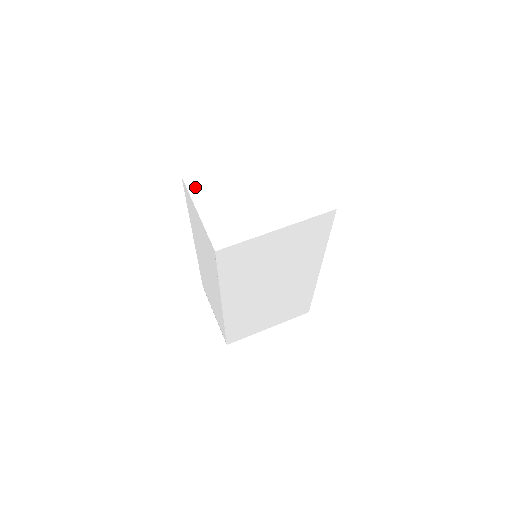
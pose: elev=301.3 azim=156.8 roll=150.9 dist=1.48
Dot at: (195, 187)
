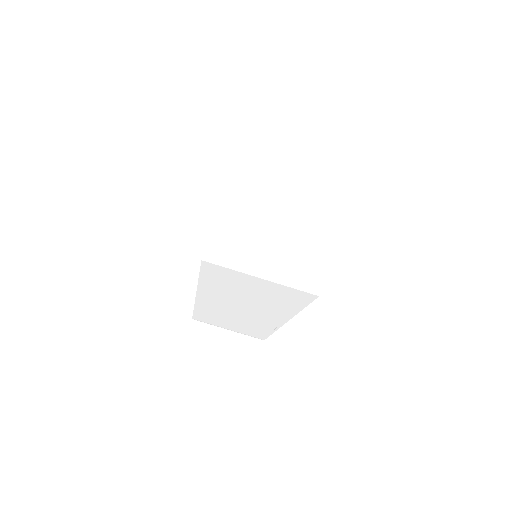
Dot at: (227, 258)
